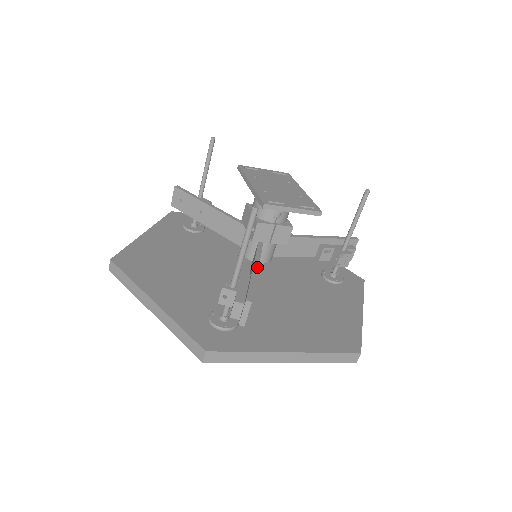
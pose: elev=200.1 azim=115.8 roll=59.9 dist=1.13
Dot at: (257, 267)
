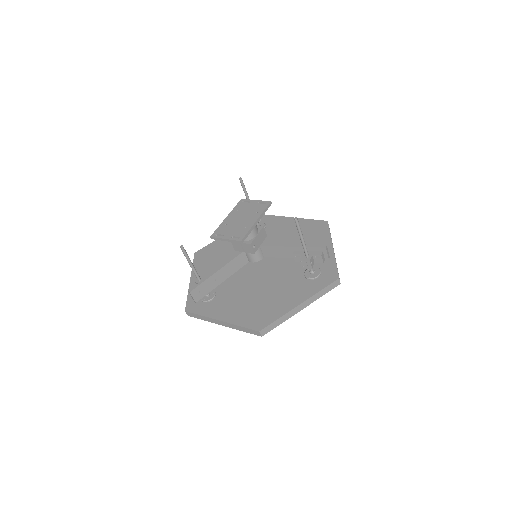
Dot at: (217, 270)
